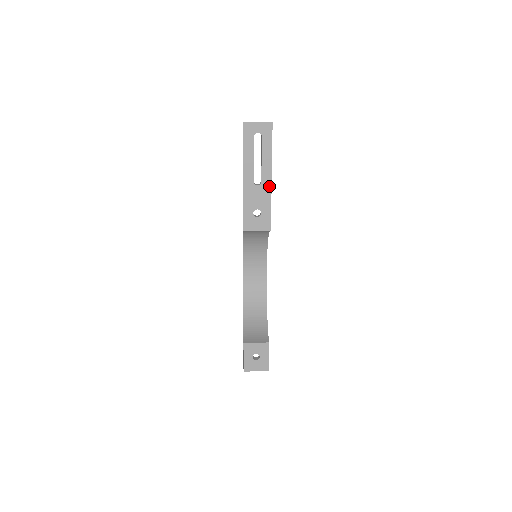
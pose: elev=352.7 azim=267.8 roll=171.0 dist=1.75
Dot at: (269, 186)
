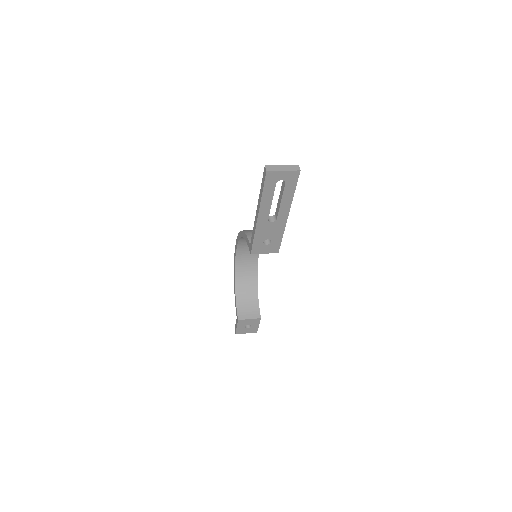
Dot at: (284, 222)
